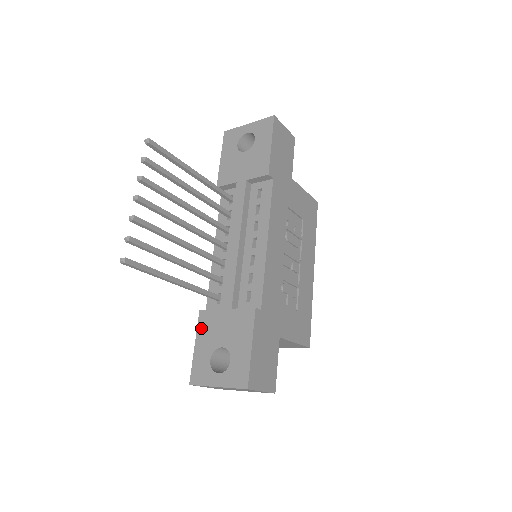
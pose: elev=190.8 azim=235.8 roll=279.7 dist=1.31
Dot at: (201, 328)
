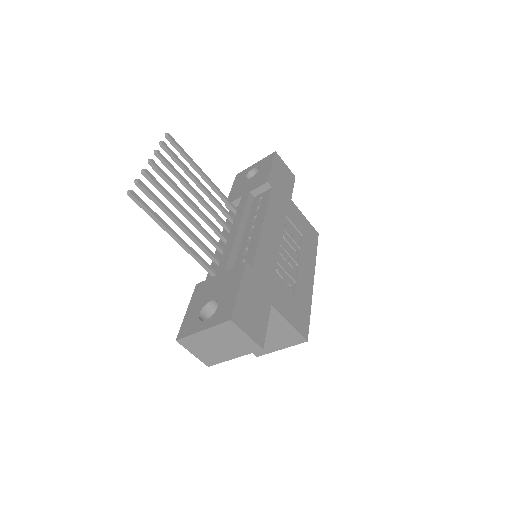
Dot at: (195, 295)
